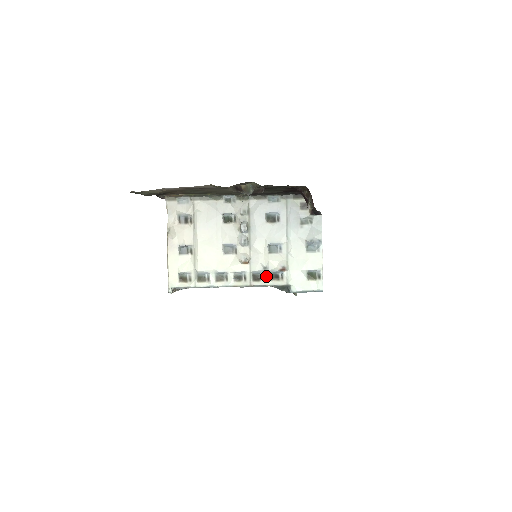
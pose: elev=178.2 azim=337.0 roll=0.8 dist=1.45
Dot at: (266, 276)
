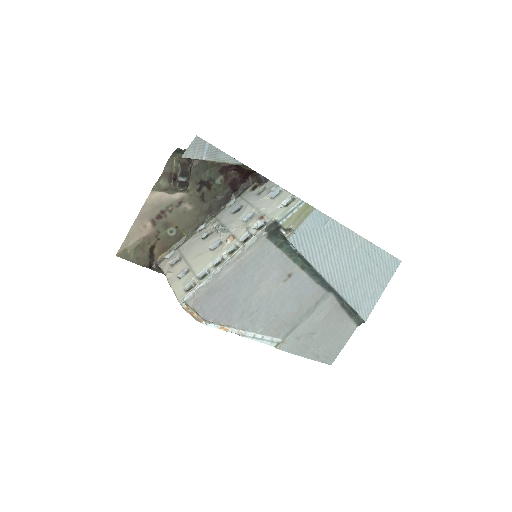
Dot at: (253, 233)
